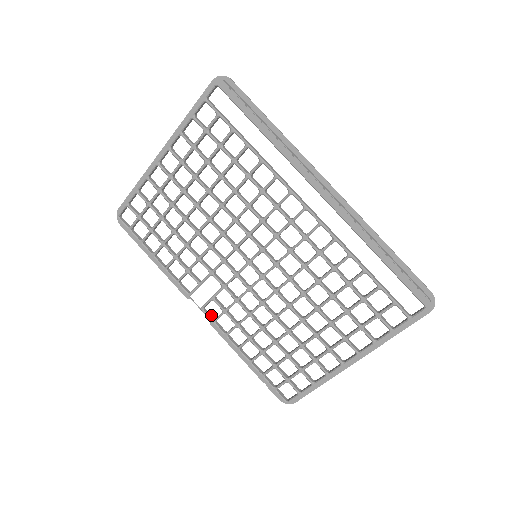
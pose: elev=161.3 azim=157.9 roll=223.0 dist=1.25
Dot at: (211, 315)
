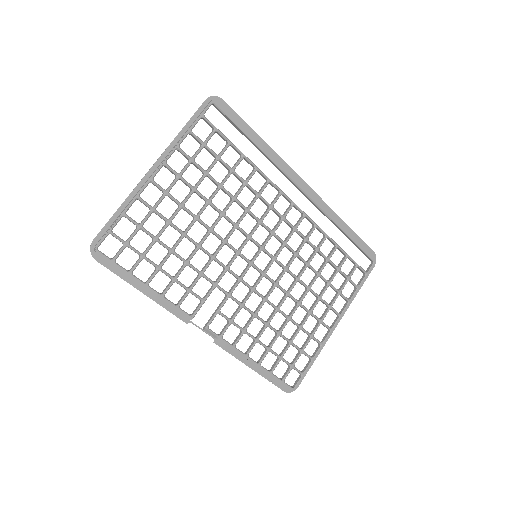
Dot at: (214, 332)
